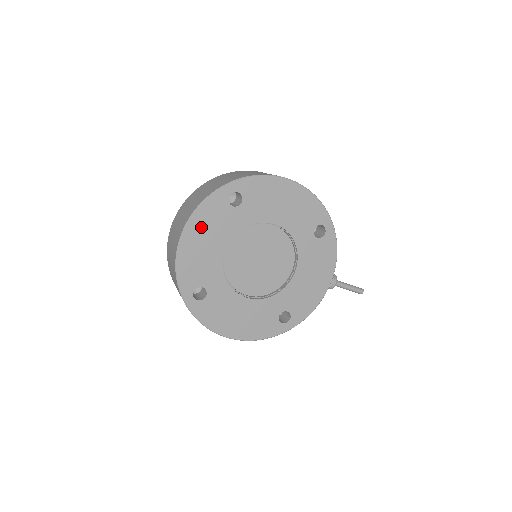
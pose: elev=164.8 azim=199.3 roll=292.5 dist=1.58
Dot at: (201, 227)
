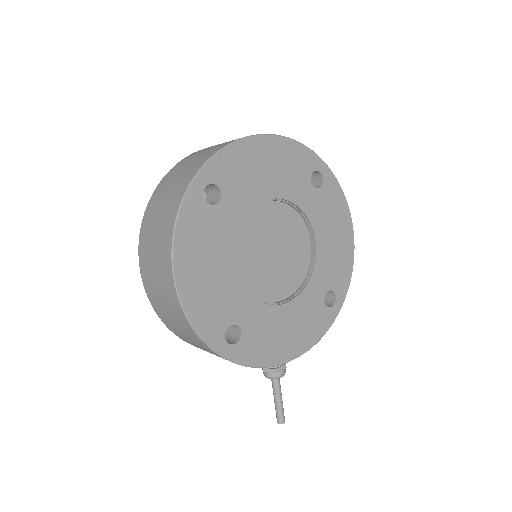
Dot at: (279, 154)
